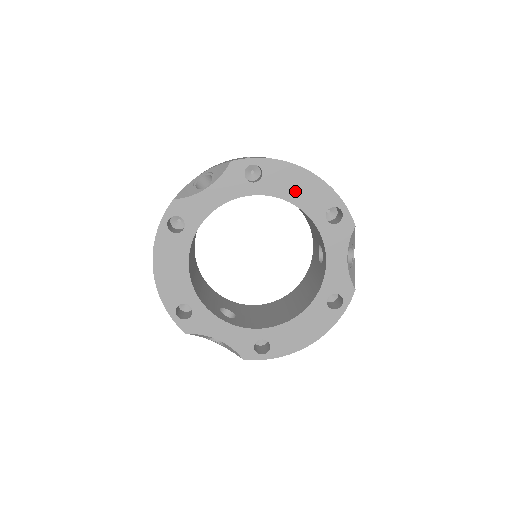
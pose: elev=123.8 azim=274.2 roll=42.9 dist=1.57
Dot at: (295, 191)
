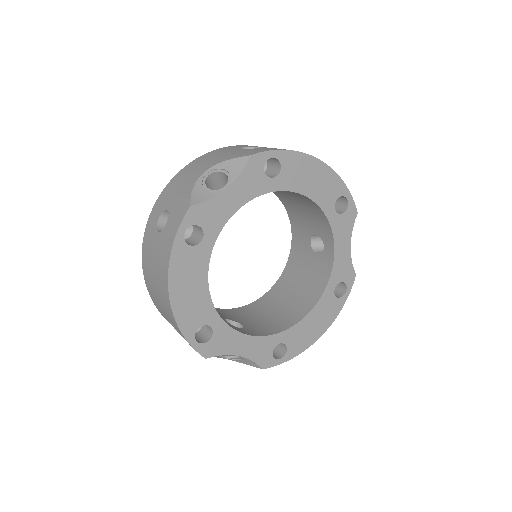
Dot at: (310, 183)
